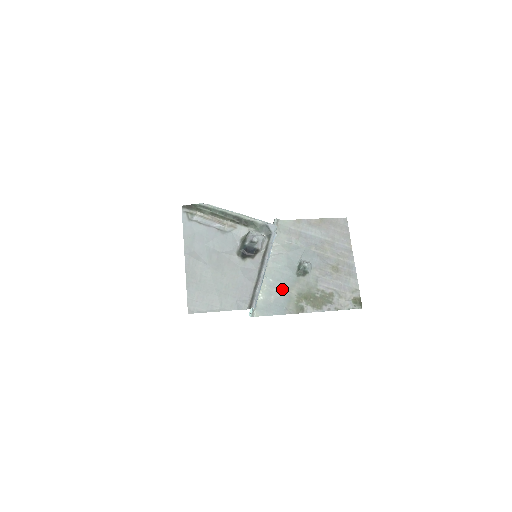
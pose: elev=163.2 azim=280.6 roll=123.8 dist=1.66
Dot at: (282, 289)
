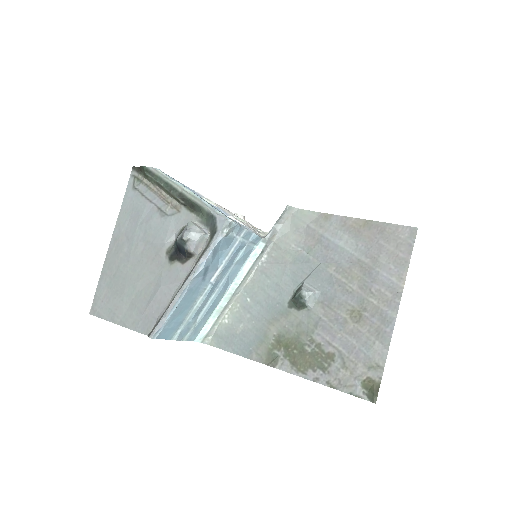
Dot at: (259, 319)
